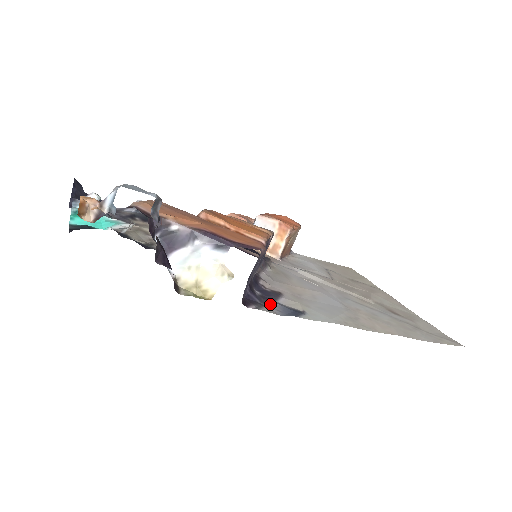
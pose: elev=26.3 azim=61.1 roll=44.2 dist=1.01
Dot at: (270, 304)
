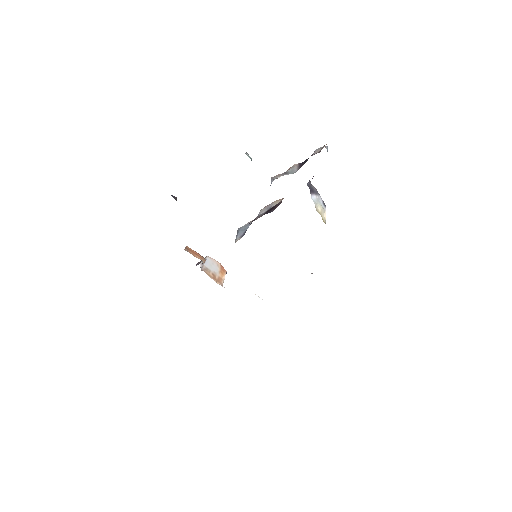
Dot at: occluded
